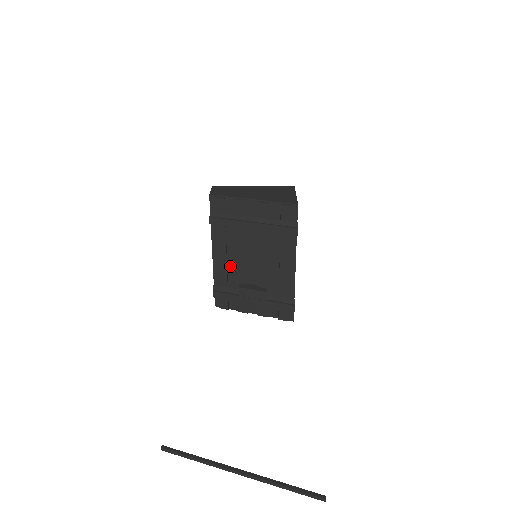
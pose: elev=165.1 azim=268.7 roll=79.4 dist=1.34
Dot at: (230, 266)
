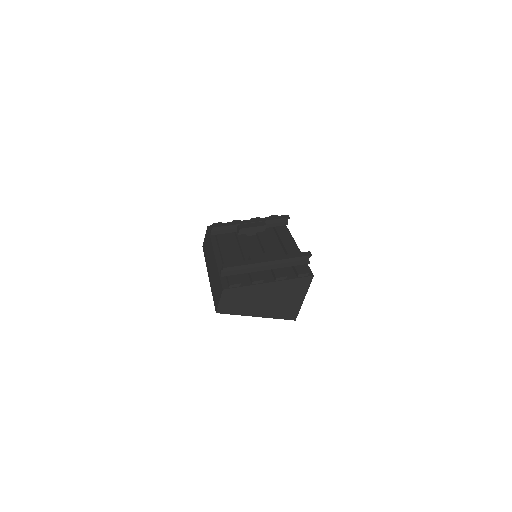
Dot at: (234, 257)
